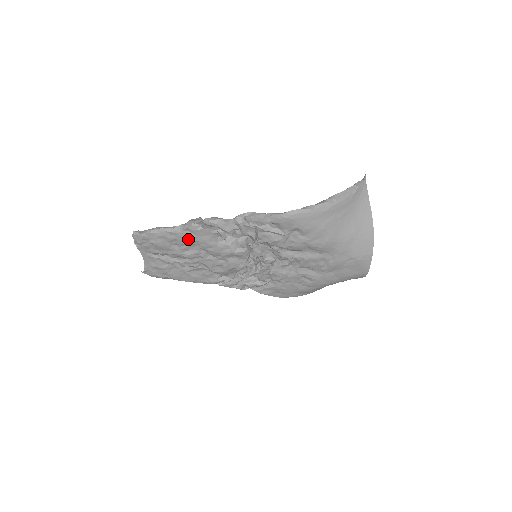
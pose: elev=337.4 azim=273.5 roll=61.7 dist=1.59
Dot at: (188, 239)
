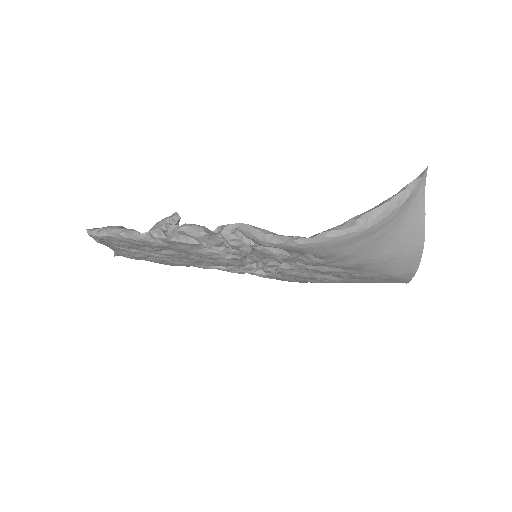
Dot at: (160, 246)
